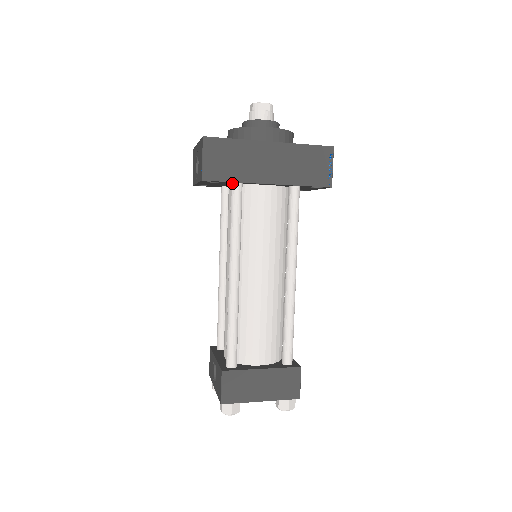
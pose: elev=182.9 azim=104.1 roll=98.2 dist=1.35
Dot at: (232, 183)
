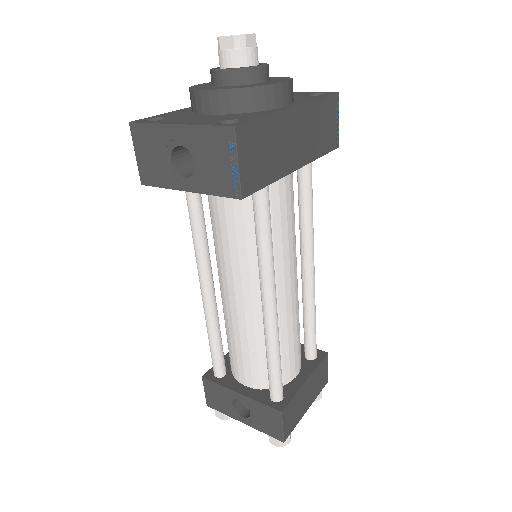
Dot at: occluded
